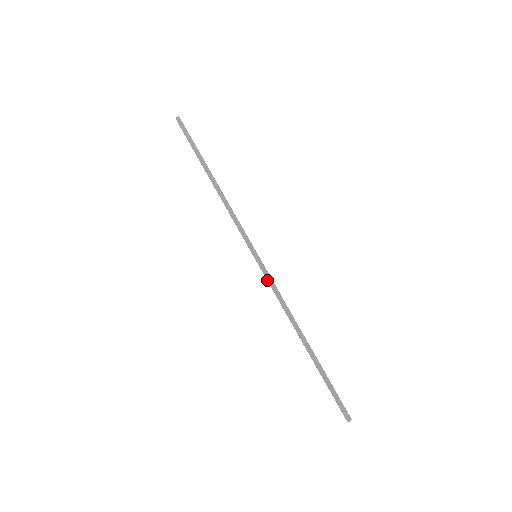
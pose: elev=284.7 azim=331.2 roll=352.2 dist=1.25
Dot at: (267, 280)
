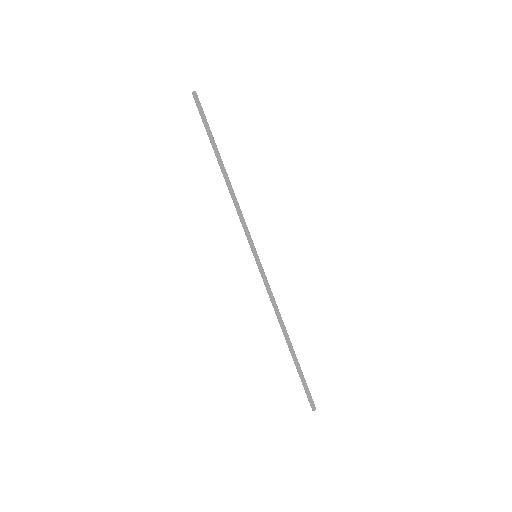
Dot at: (264, 281)
